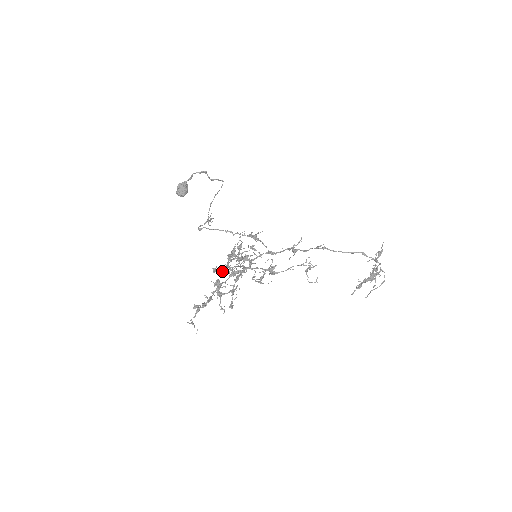
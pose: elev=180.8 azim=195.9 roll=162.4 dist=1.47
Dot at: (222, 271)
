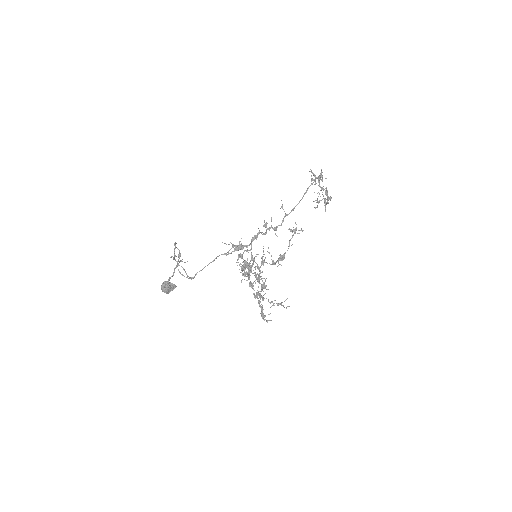
Dot at: occluded
